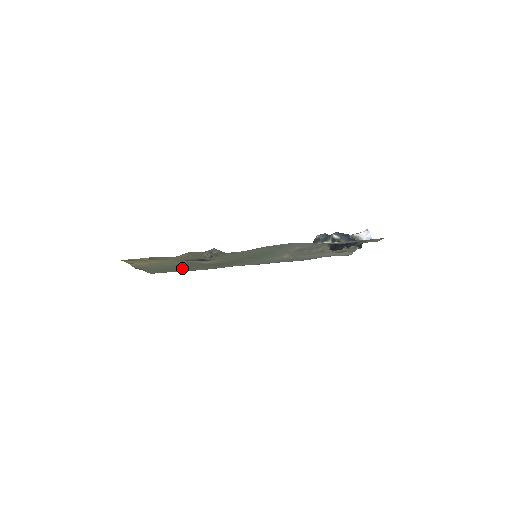
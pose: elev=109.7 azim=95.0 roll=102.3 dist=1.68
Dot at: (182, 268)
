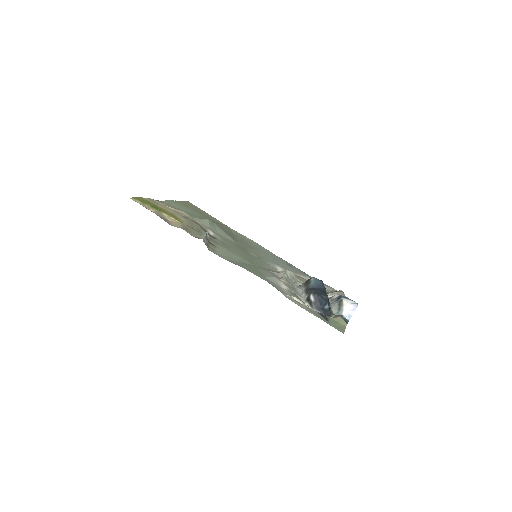
Dot at: (207, 217)
